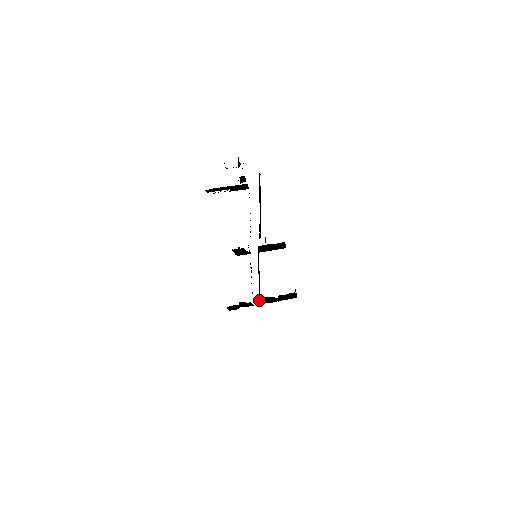
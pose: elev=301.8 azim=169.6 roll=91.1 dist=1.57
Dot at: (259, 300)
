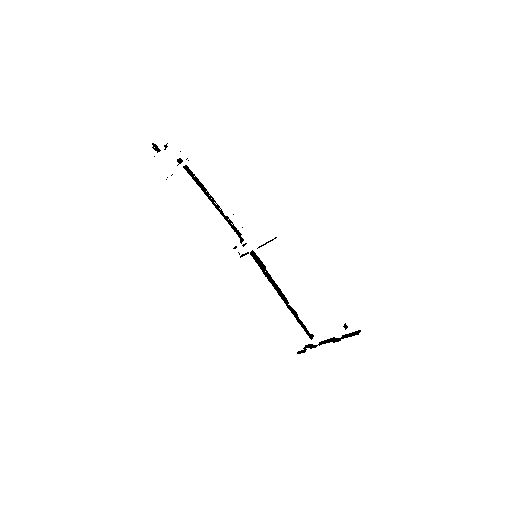
Dot at: (324, 341)
